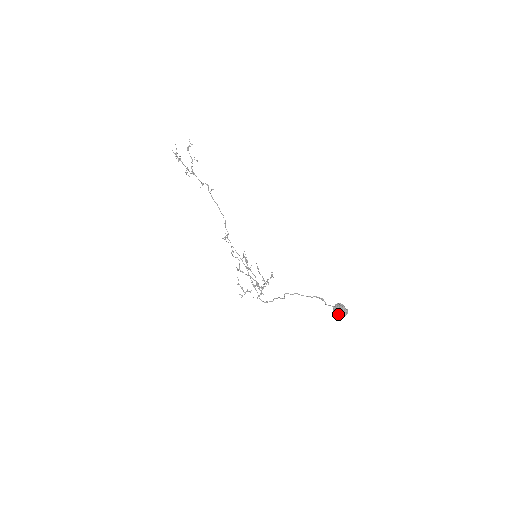
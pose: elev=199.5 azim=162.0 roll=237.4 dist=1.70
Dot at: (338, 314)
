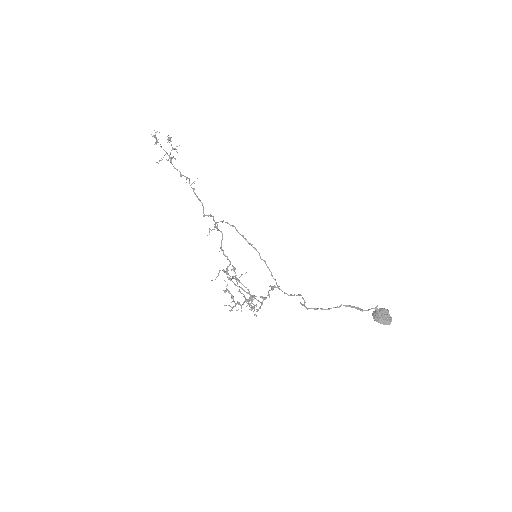
Dot at: (383, 318)
